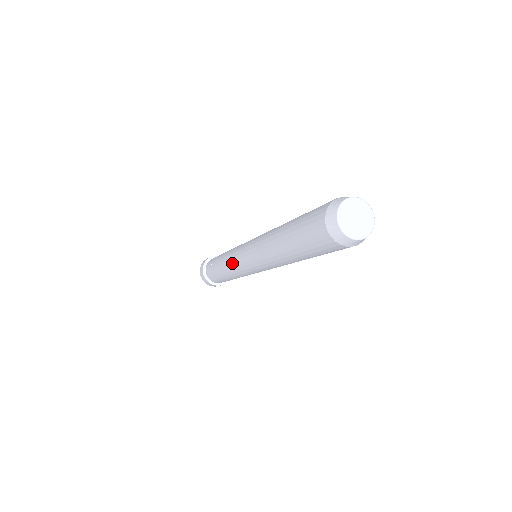
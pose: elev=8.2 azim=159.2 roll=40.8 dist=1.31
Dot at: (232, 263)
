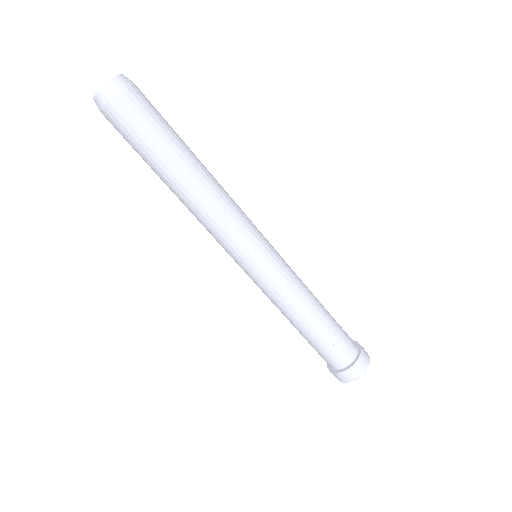
Dot at: occluded
